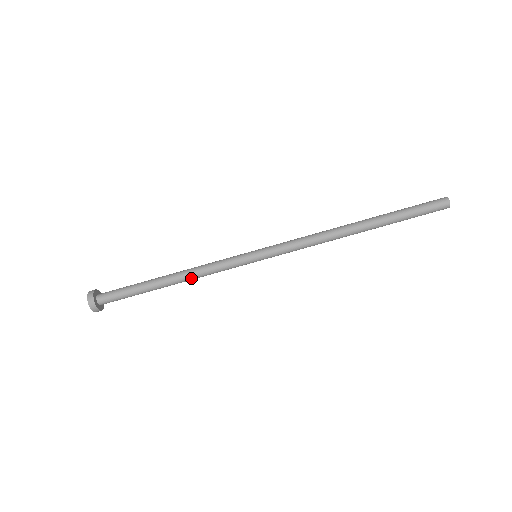
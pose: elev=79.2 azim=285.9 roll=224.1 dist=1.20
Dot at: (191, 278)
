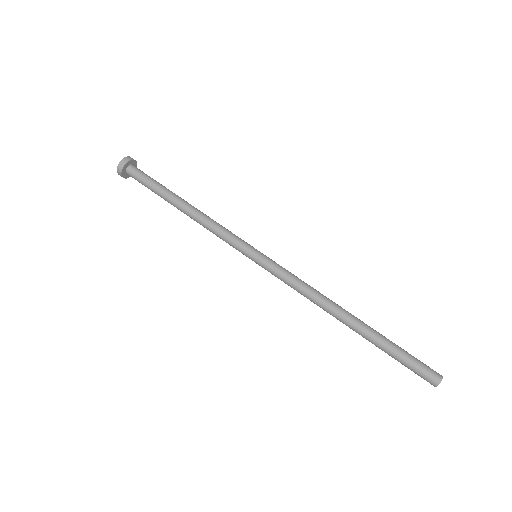
Dot at: (200, 217)
